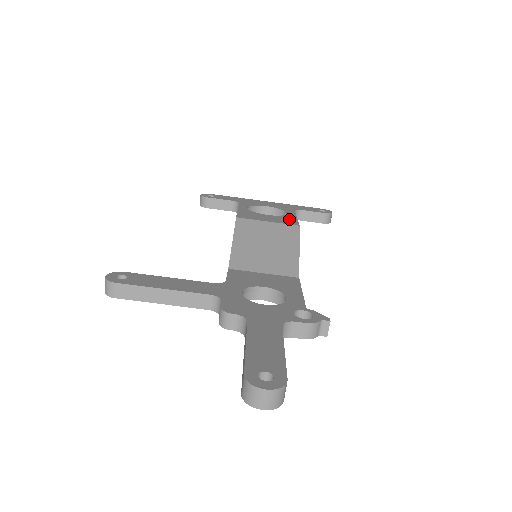
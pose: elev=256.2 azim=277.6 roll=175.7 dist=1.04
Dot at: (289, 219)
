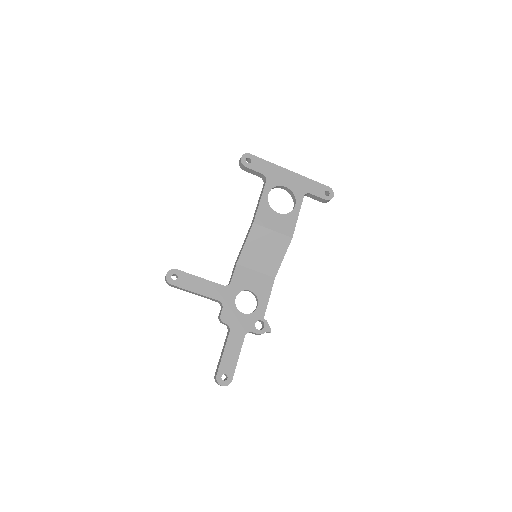
Dot at: (290, 223)
